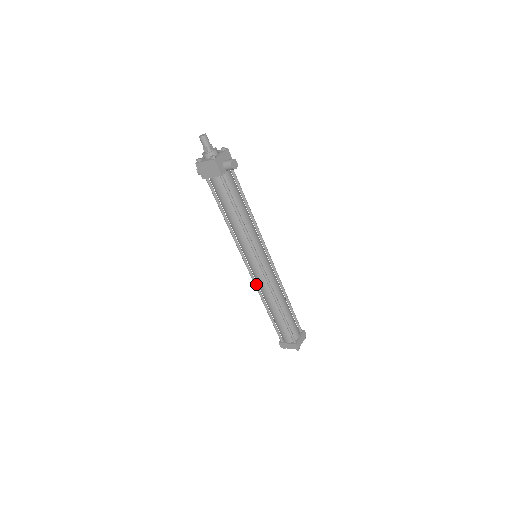
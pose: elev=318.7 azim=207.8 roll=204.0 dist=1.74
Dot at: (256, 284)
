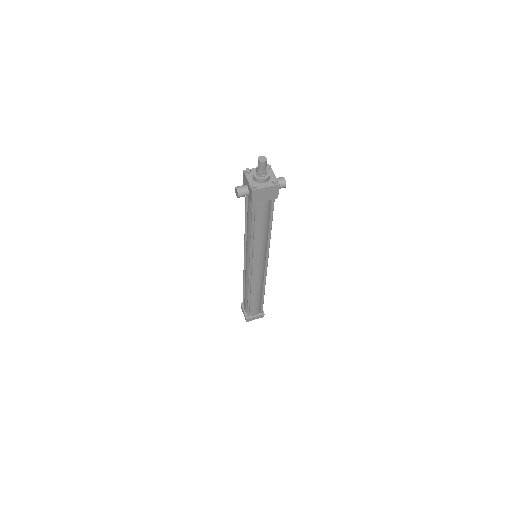
Dot at: (251, 280)
